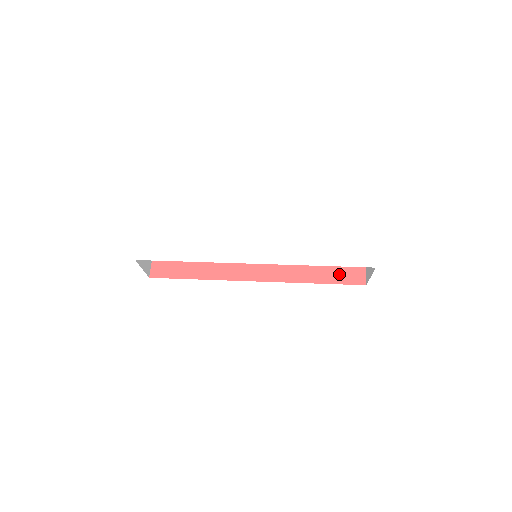
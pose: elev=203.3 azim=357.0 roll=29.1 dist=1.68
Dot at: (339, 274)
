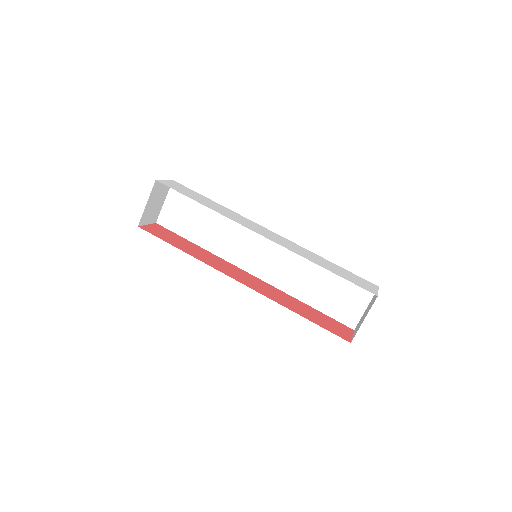
Dot at: (324, 324)
